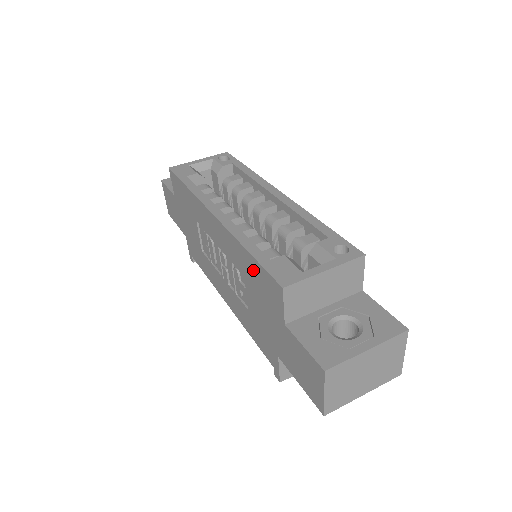
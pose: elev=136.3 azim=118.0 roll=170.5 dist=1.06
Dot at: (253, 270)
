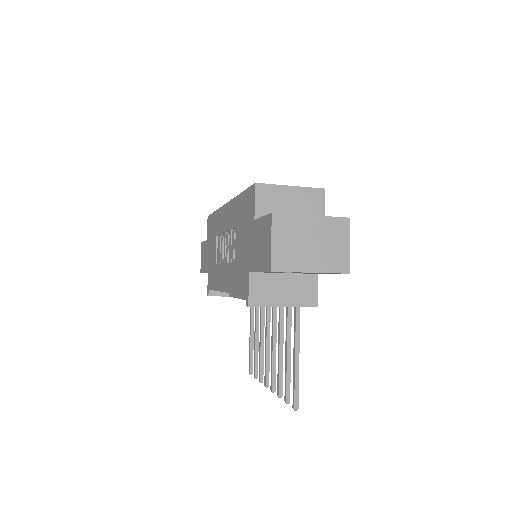
Dot at: (242, 205)
